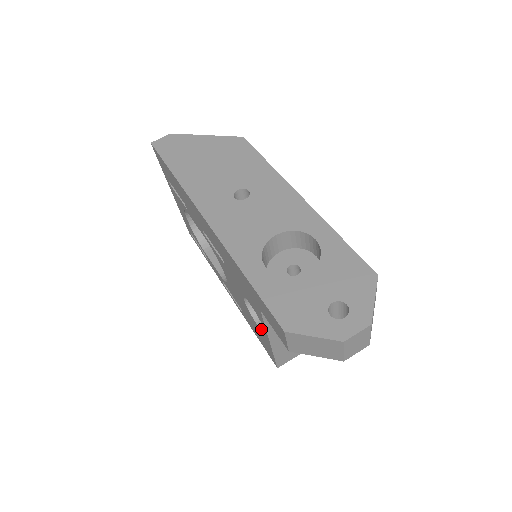
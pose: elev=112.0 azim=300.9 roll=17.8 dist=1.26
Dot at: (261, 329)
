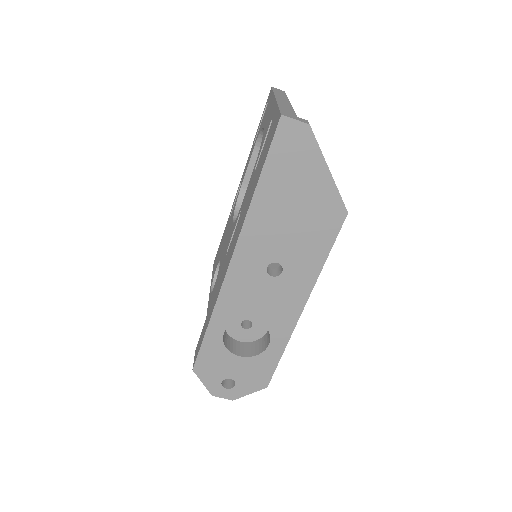
Dot at: (215, 274)
